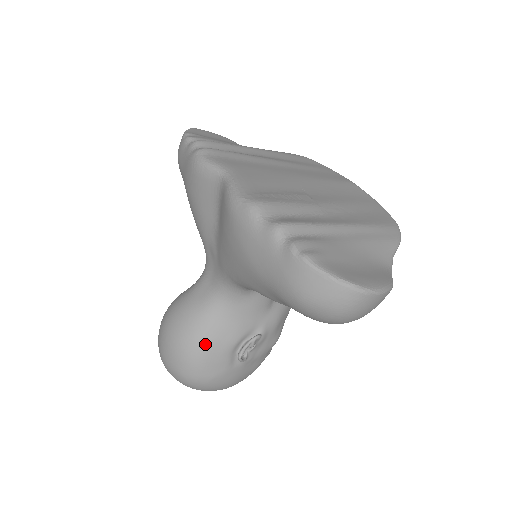
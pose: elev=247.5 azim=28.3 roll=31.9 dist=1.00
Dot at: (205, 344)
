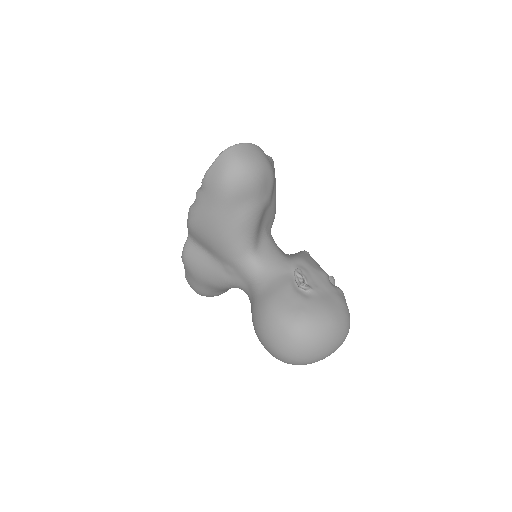
Dot at: (273, 300)
